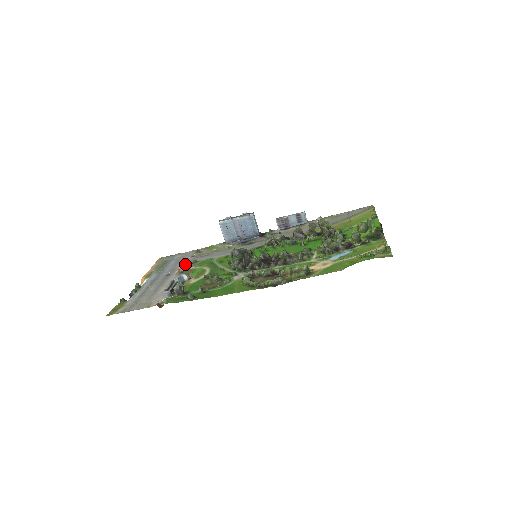
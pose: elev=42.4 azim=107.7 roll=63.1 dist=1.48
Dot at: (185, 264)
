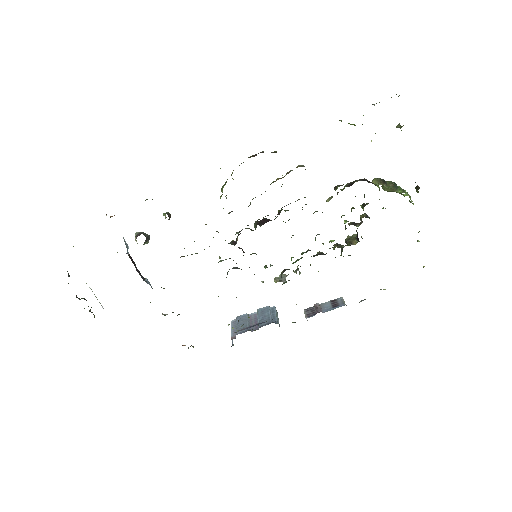
Dot at: occluded
